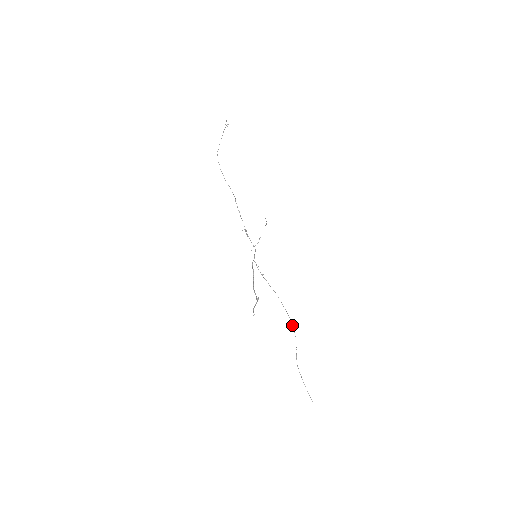
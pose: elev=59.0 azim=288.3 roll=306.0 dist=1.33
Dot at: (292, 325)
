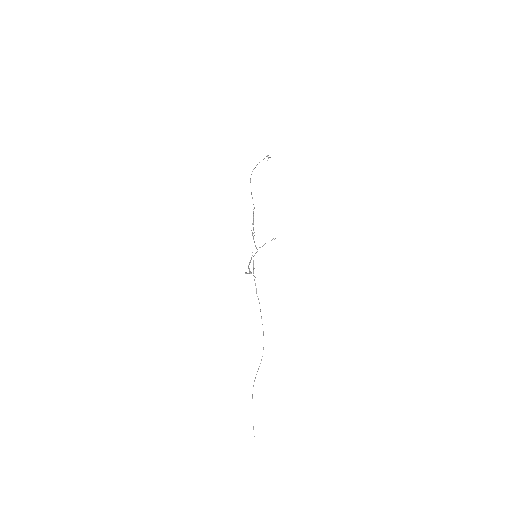
Dot at: occluded
